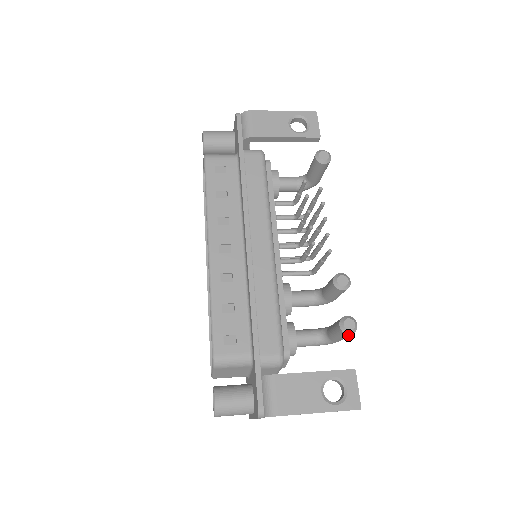
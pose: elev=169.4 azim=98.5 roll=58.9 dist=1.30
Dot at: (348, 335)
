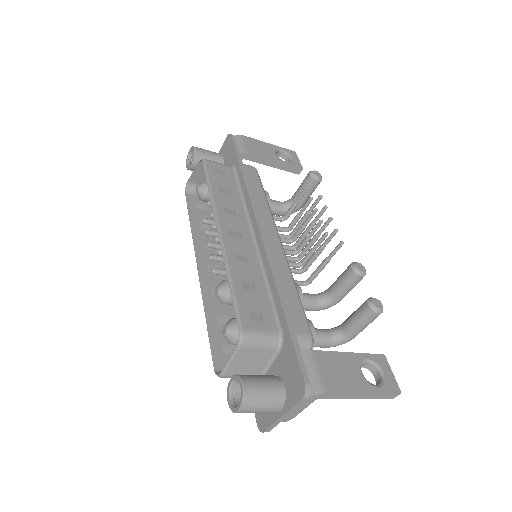
Dot at: (375, 317)
